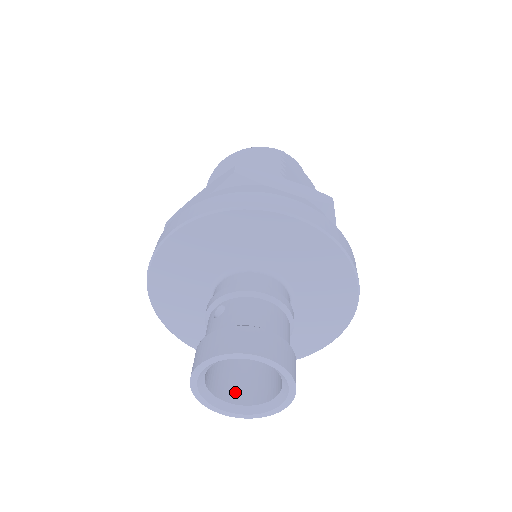
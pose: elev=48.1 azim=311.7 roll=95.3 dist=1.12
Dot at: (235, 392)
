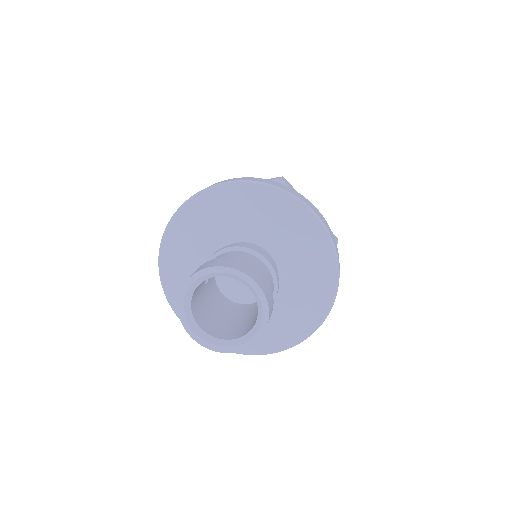
Dot at: (236, 333)
